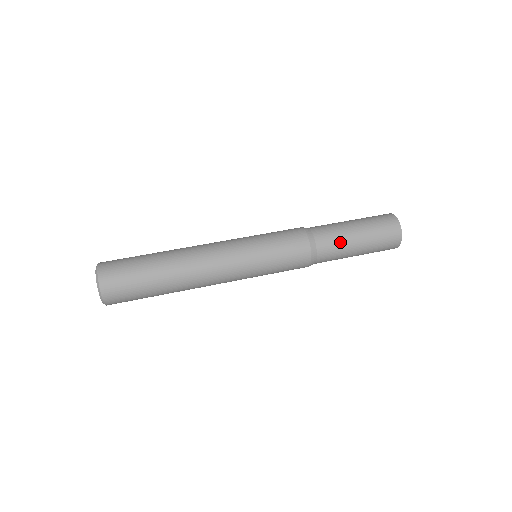
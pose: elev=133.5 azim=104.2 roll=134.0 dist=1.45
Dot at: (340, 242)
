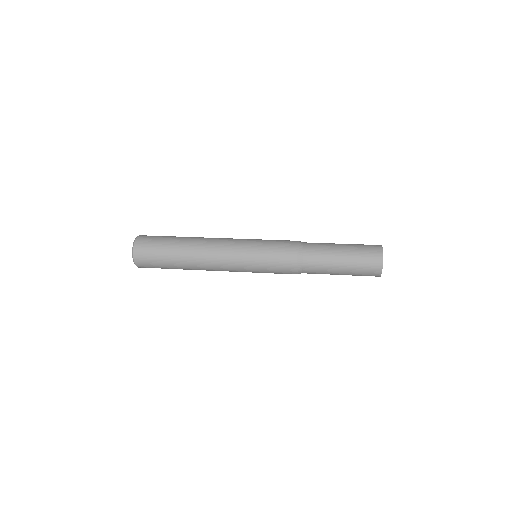
Dot at: (324, 260)
